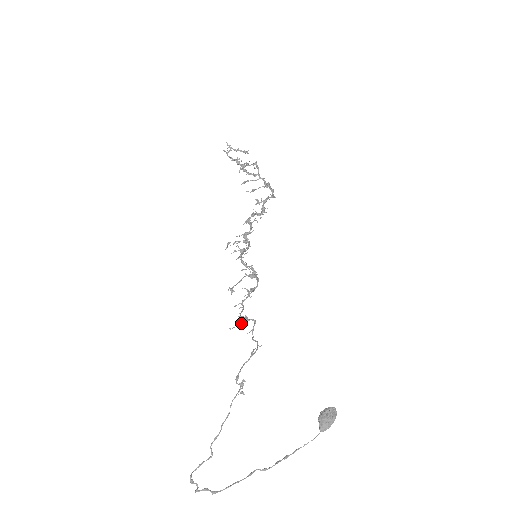
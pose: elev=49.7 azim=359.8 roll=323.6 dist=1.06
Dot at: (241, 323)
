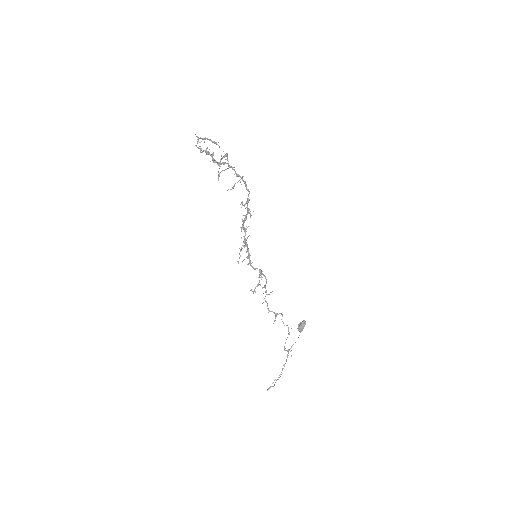
Dot at: (275, 318)
